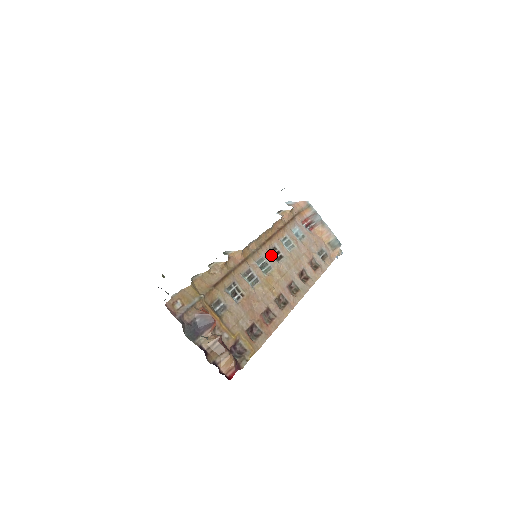
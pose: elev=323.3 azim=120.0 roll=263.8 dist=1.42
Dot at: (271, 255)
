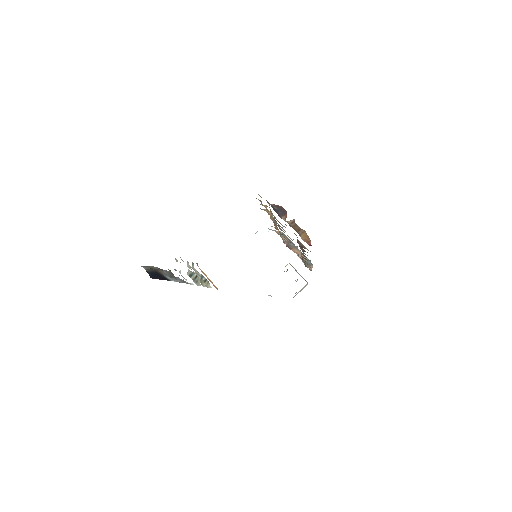
Dot at: occluded
